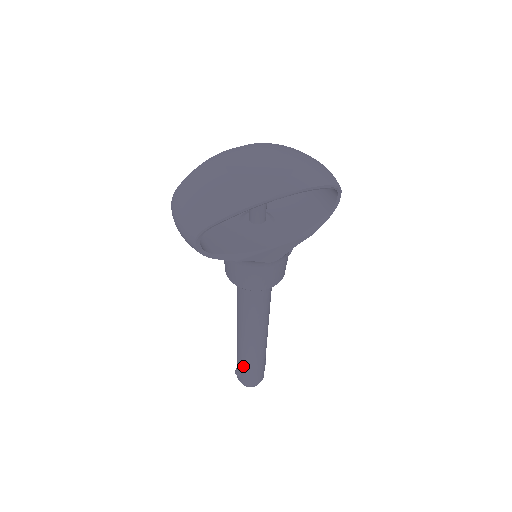
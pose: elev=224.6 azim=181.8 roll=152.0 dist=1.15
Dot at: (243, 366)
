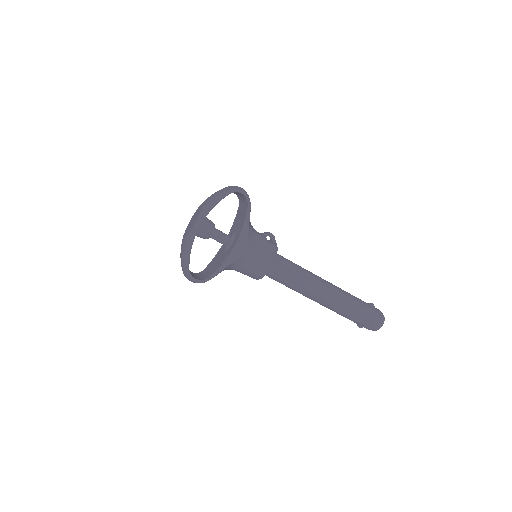
Dot at: (350, 319)
